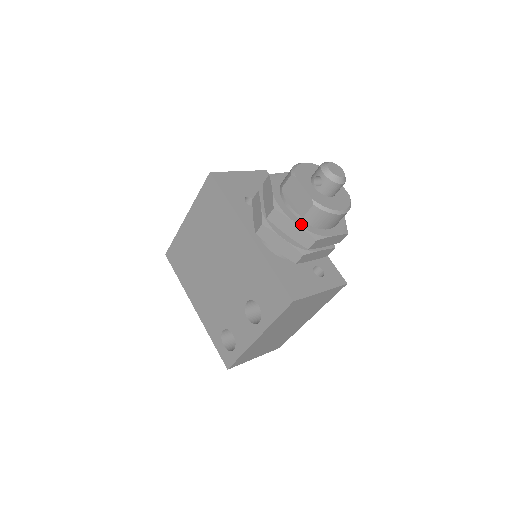
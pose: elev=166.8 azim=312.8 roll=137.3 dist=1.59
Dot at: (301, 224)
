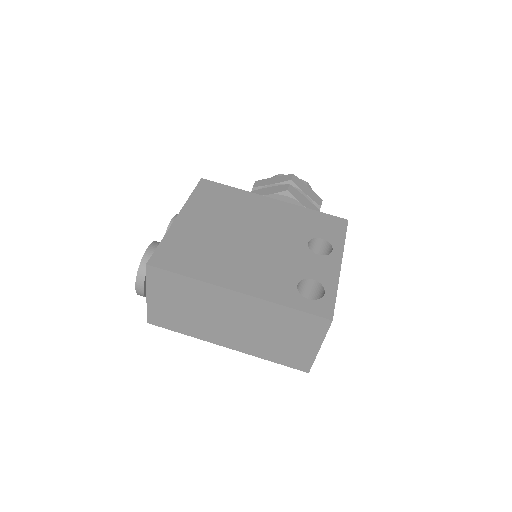
Dot at: occluded
